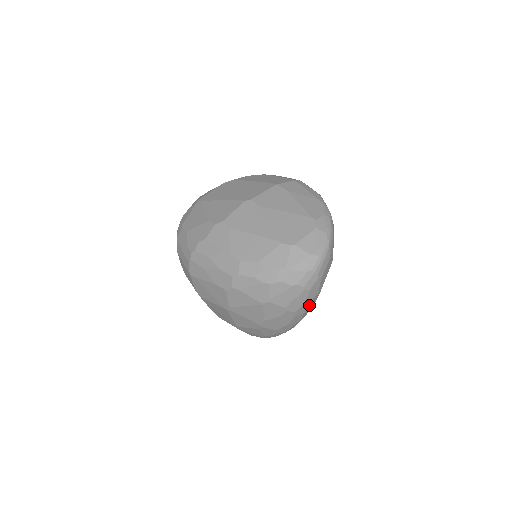
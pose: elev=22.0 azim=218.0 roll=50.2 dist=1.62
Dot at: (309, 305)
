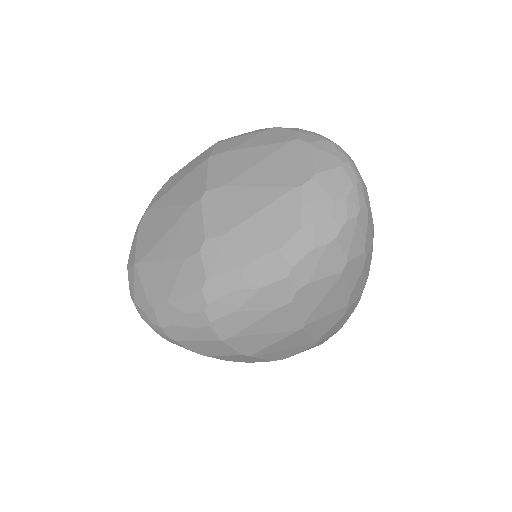
Dot at: occluded
